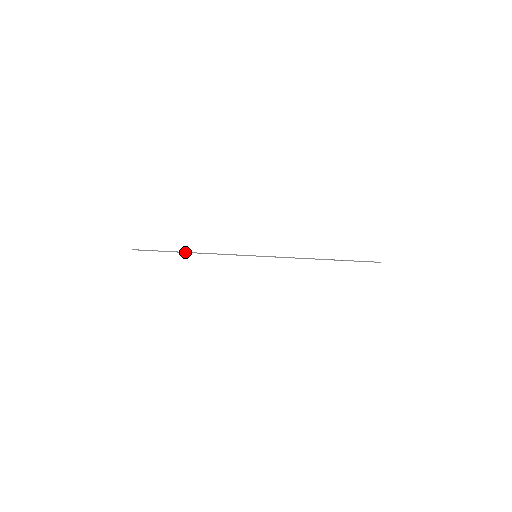
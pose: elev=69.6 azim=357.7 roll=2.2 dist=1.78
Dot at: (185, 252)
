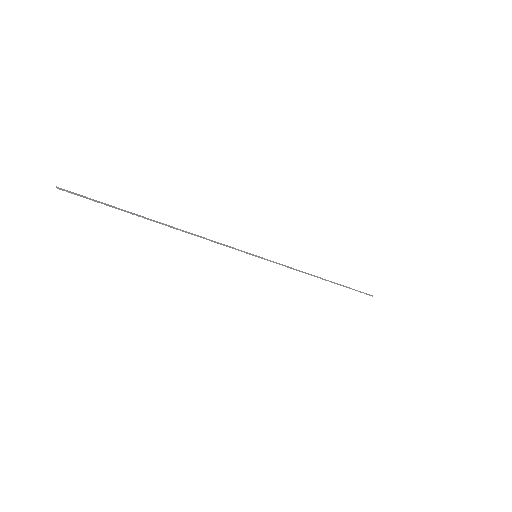
Dot at: (157, 221)
